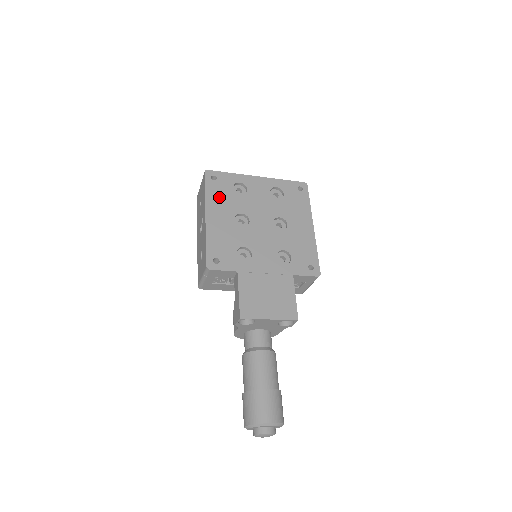
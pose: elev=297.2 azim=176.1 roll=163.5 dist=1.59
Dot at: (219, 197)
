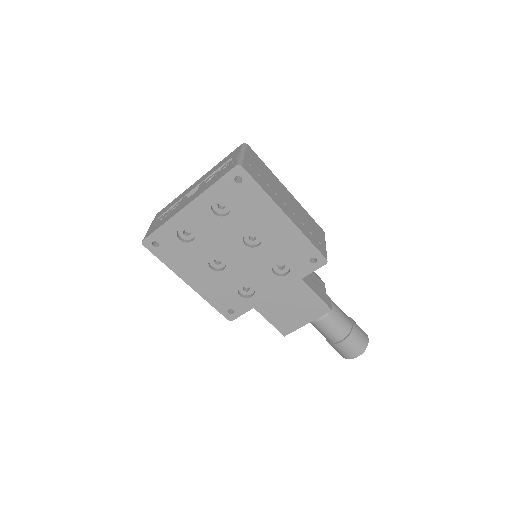
Dot at: (179, 259)
